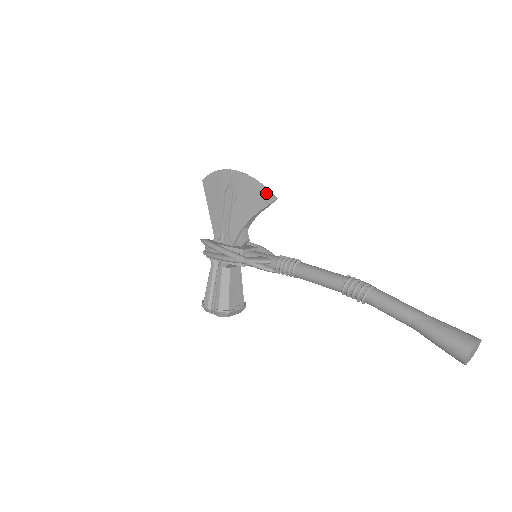
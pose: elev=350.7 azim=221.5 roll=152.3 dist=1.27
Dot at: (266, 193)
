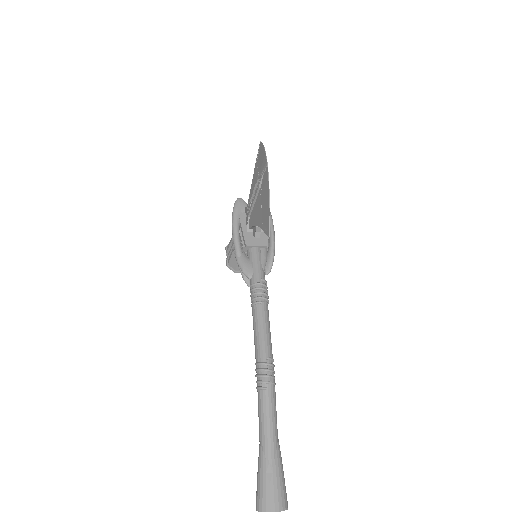
Dot at: (268, 221)
